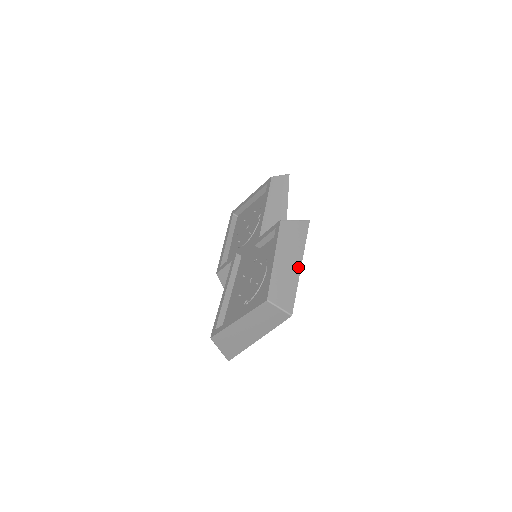
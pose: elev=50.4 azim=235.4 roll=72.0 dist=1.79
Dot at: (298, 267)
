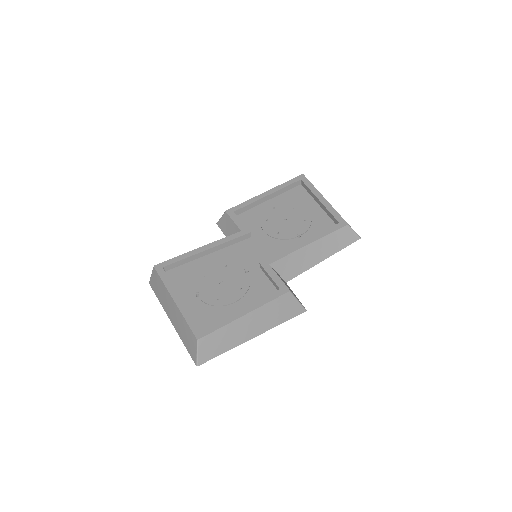
Dot at: (249, 338)
